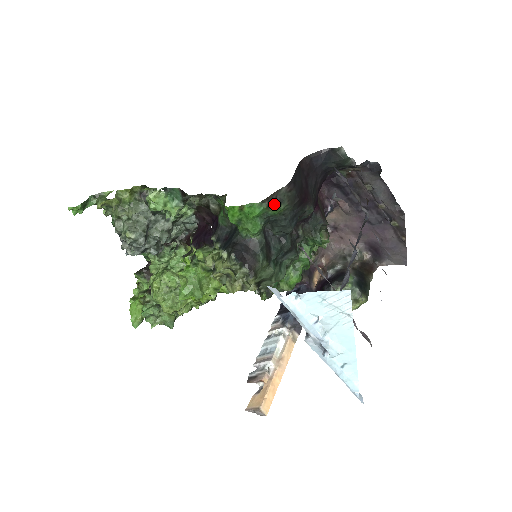
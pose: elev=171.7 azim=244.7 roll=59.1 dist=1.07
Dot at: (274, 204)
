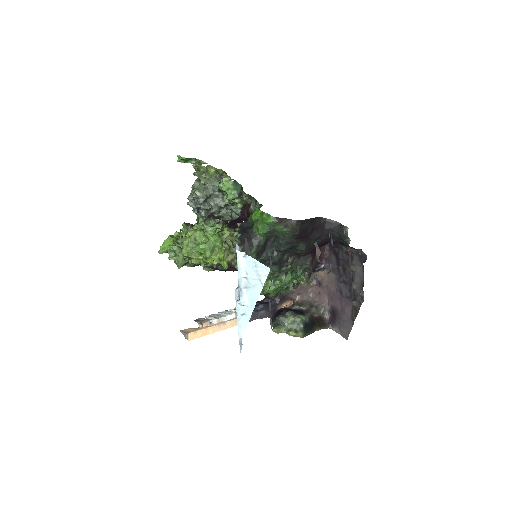
Dot at: (281, 224)
